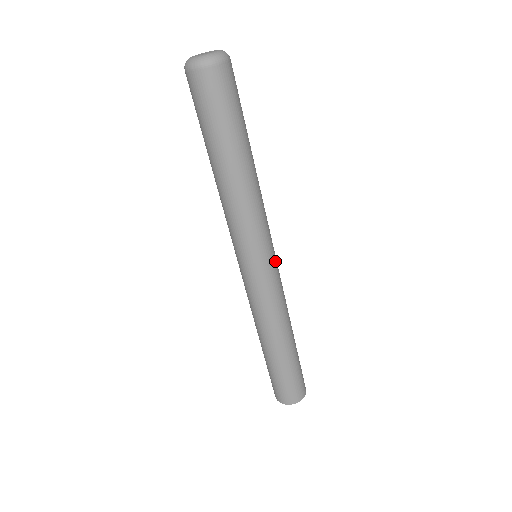
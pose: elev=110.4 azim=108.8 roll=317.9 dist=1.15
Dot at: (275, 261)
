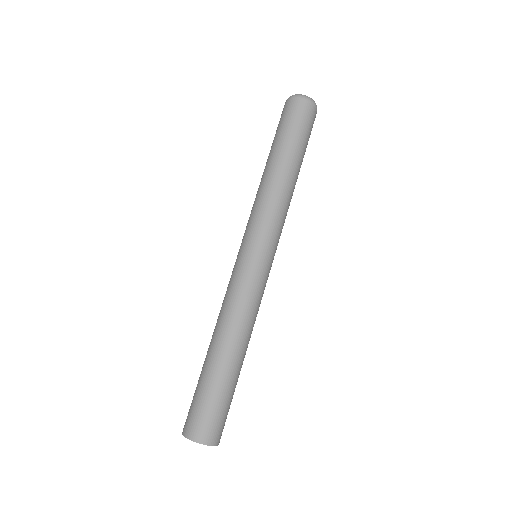
Dot at: (264, 262)
